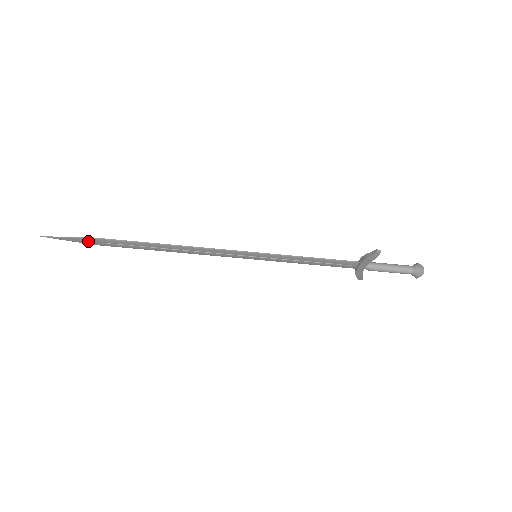
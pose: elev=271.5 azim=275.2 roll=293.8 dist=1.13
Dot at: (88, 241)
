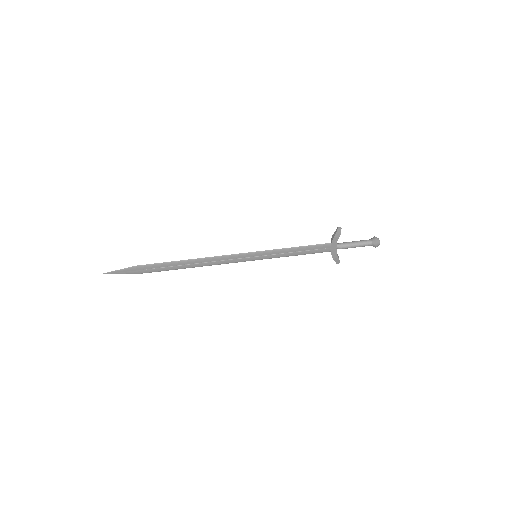
Dot at: (134, 270)
